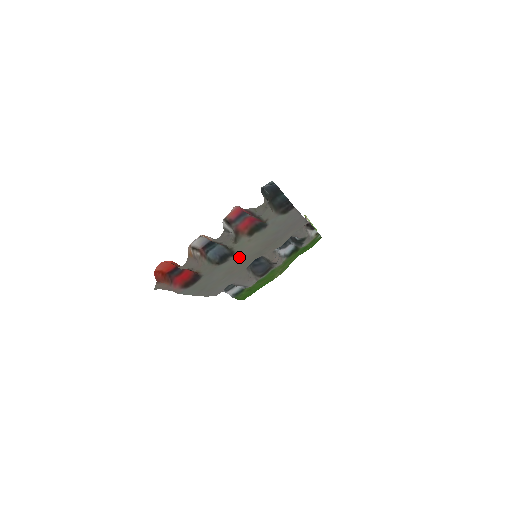
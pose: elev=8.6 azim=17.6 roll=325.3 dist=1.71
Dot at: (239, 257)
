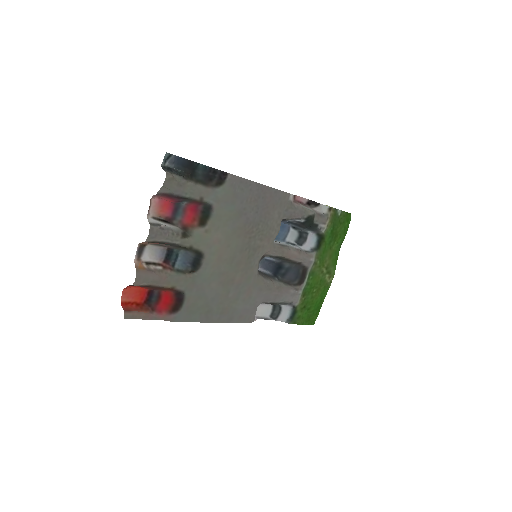
Dot at: (217, 257)
